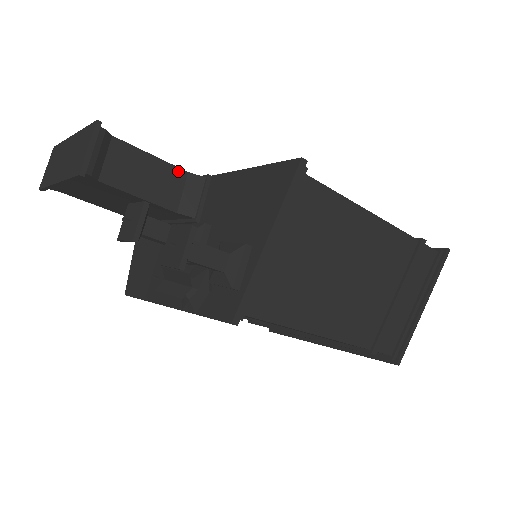
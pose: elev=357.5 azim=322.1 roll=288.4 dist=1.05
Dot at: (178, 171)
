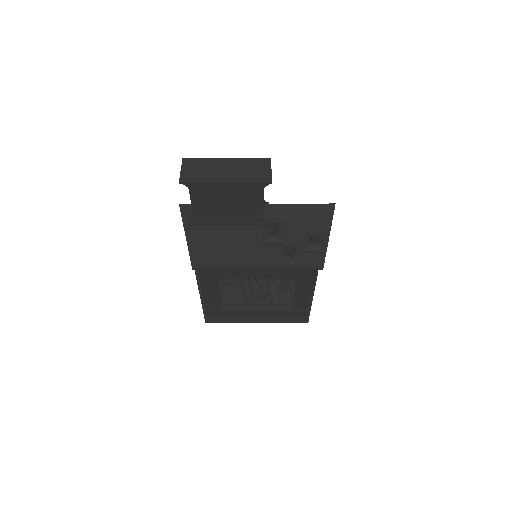
Dot at: occluded
